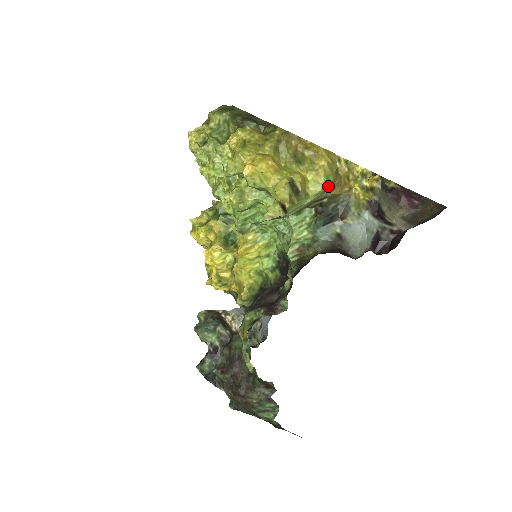
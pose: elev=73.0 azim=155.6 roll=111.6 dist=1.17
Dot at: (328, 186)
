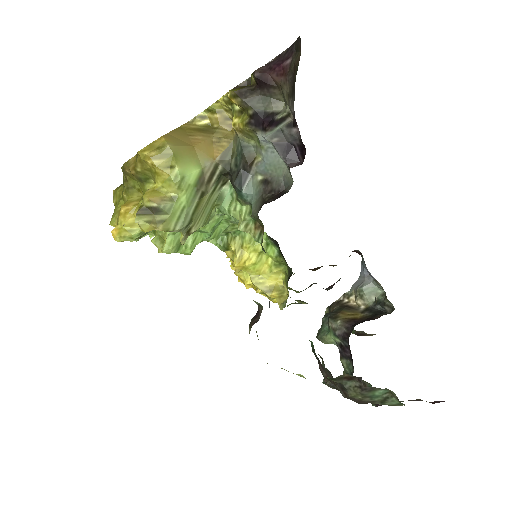
Dot at: (202, 158)
